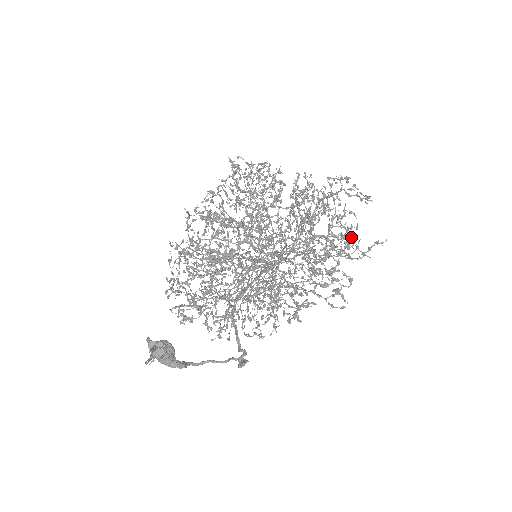
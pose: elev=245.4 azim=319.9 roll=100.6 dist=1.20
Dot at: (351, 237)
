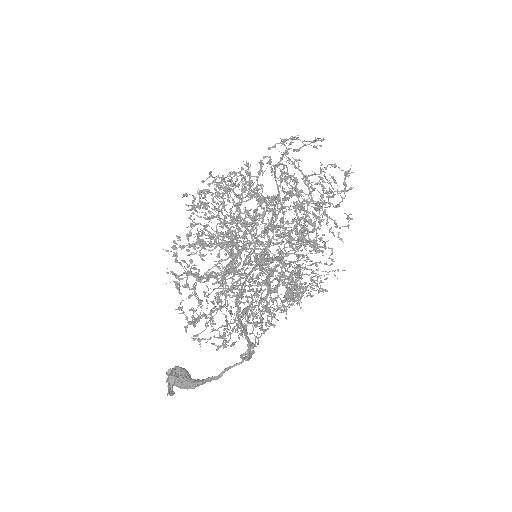
Dot at: (352, 188)
